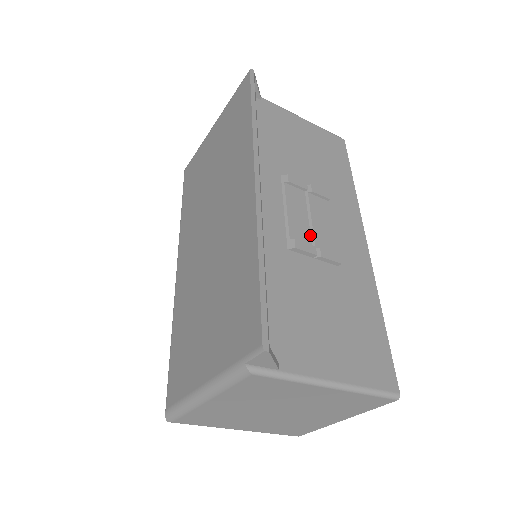
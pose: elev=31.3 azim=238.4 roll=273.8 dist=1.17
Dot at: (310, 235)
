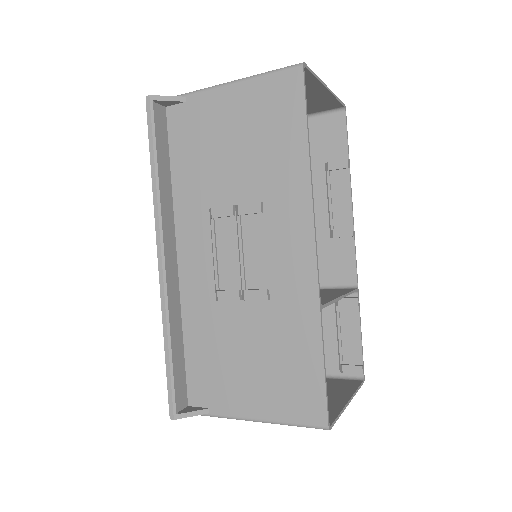
Dot at: (240, 273)
